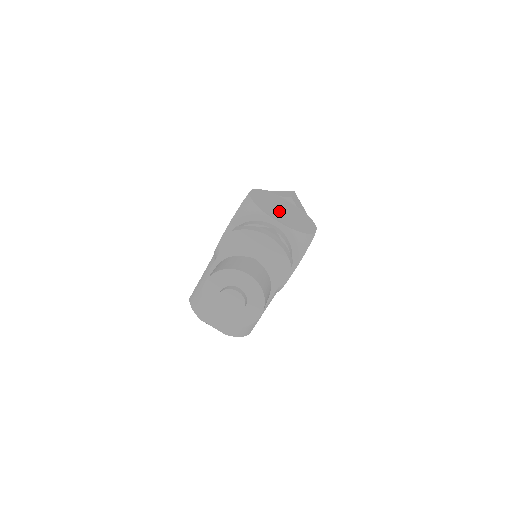
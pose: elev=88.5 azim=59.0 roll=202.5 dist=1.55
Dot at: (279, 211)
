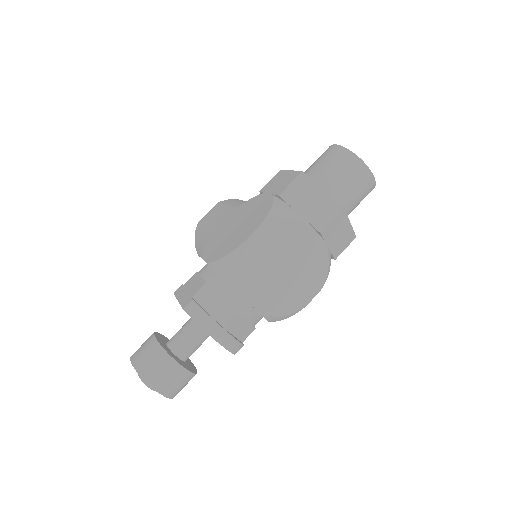
Dot at: (272, 274)
